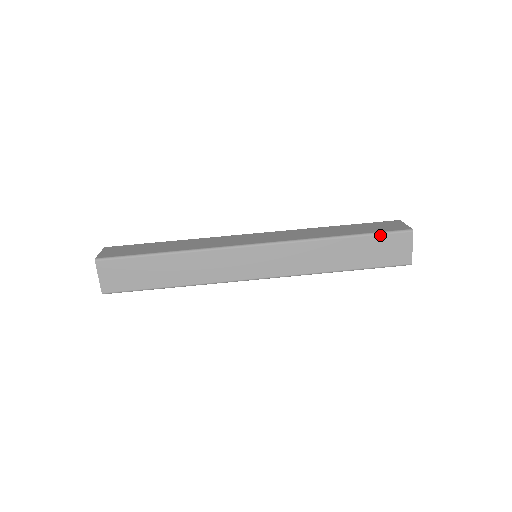
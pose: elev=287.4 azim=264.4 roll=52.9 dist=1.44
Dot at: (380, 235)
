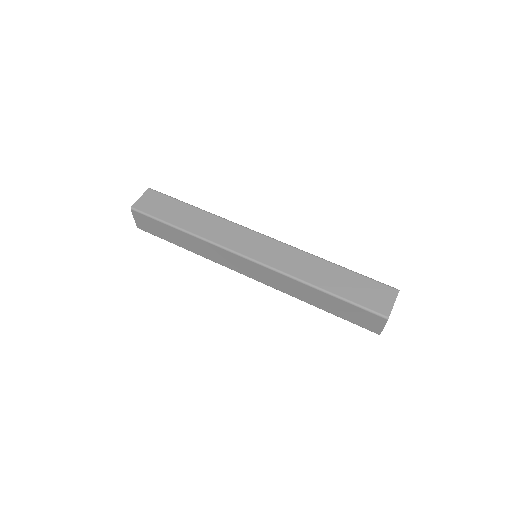
Dot at: (356, 306)
